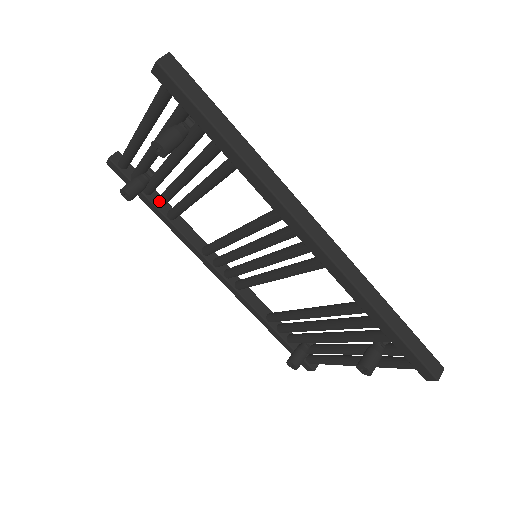
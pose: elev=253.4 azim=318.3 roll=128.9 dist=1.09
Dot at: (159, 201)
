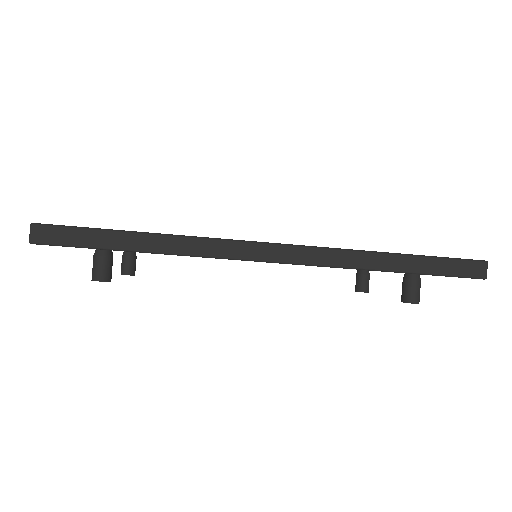
Dot at: occluded
